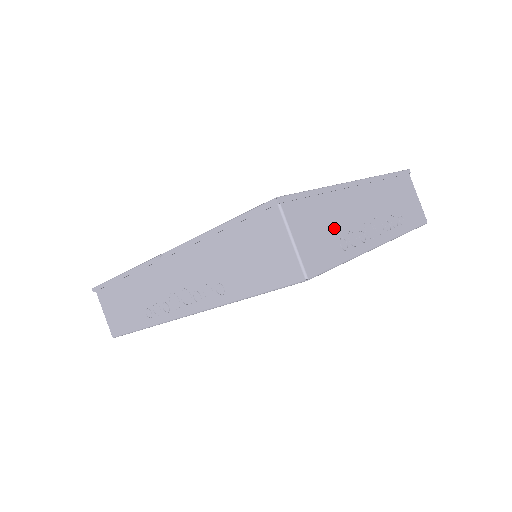
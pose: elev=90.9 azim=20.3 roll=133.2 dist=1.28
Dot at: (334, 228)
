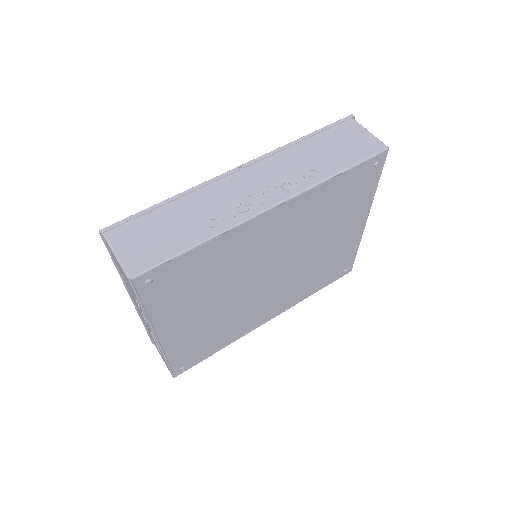
Dot at: occluded
